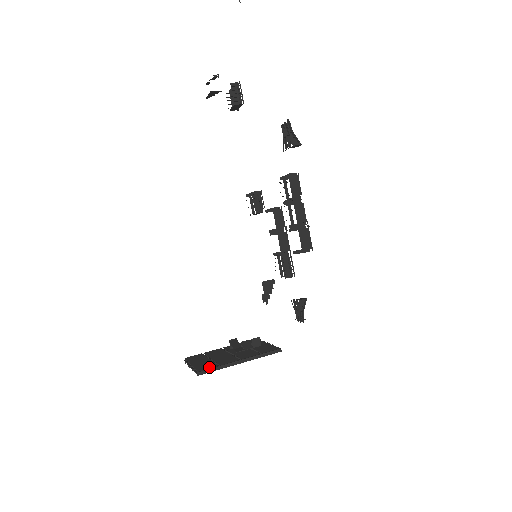
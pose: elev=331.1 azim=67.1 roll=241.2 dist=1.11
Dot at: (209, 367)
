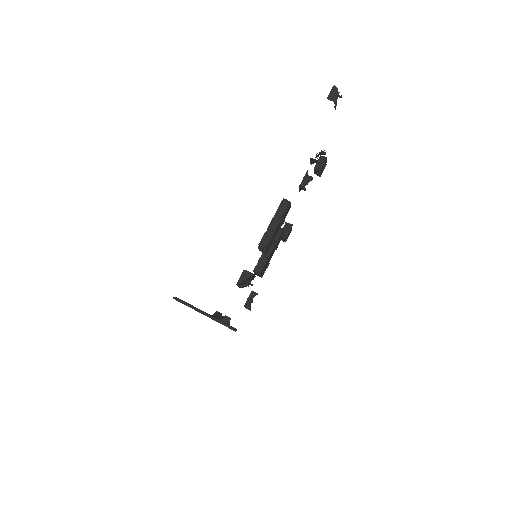
Dot at: (183, 301)
